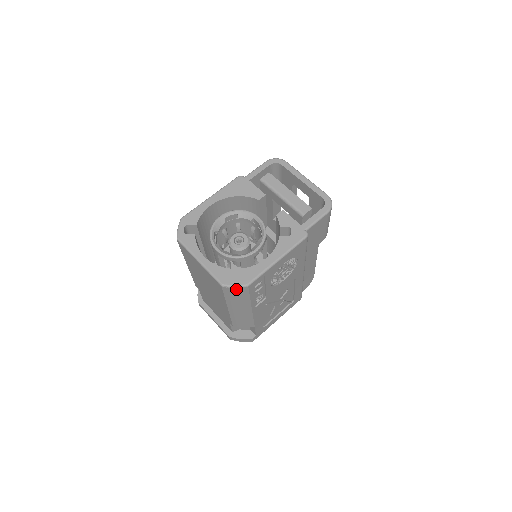
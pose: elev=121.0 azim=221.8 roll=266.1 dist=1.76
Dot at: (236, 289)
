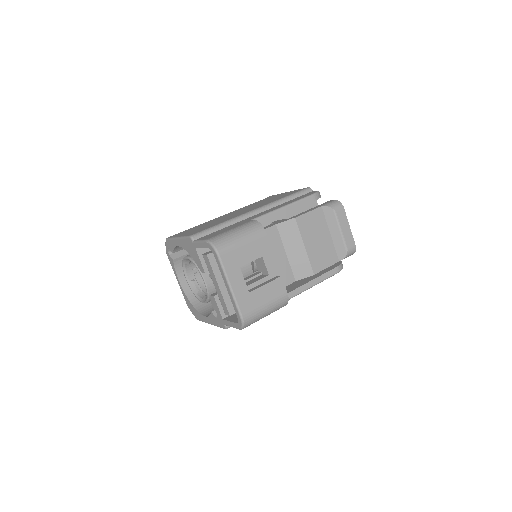
Dot at: occluded
